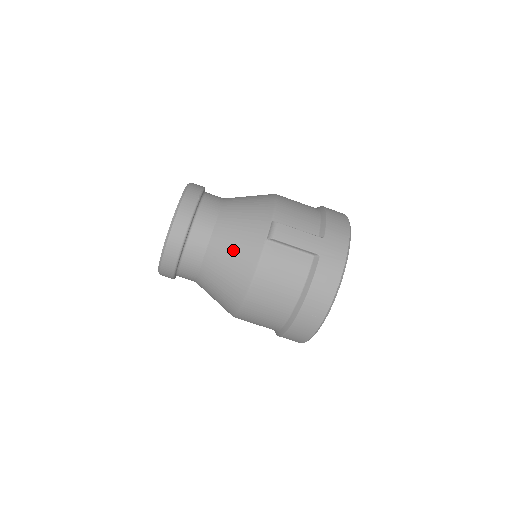
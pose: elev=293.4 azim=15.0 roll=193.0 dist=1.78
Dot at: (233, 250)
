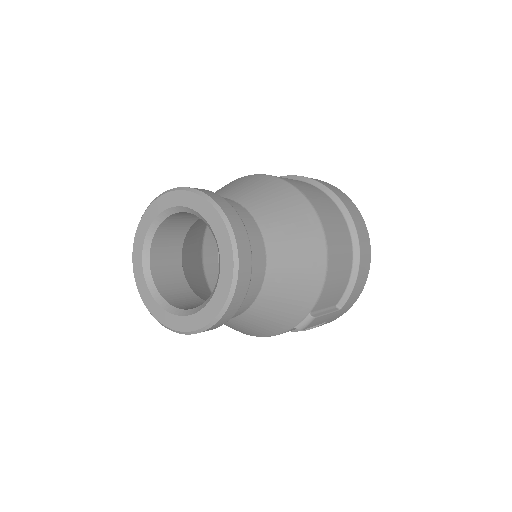
Dot at: (254, 327)
